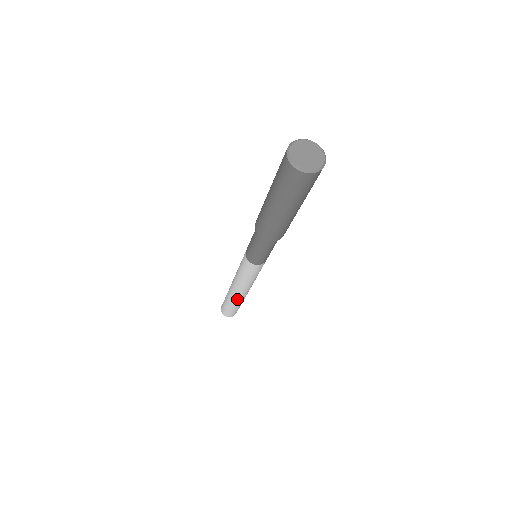
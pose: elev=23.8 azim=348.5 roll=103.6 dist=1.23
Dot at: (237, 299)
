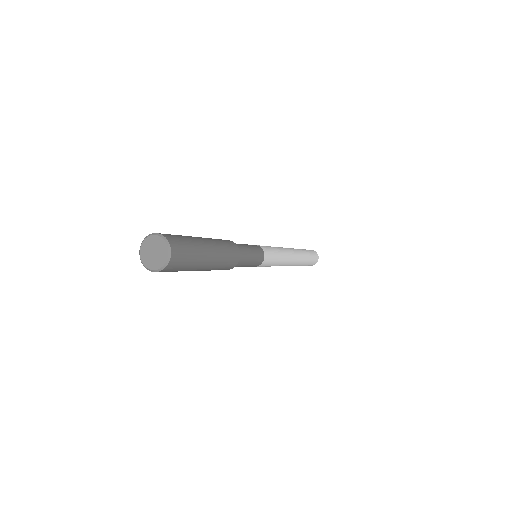
Dot at: (296, 265)
